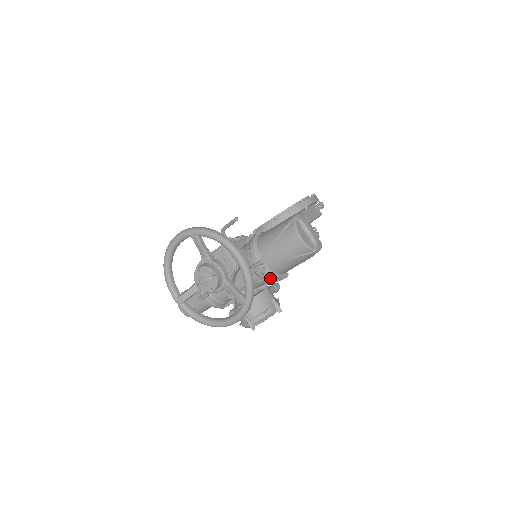
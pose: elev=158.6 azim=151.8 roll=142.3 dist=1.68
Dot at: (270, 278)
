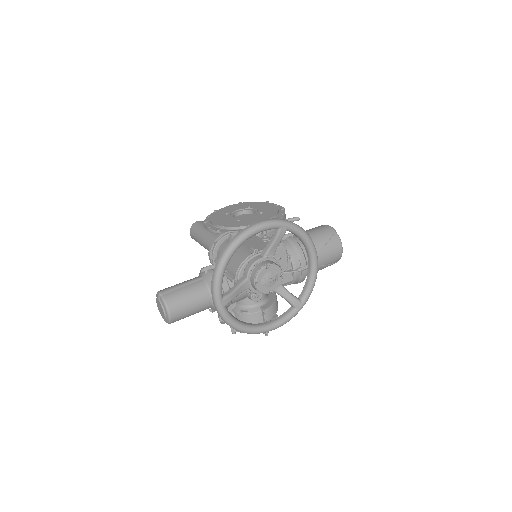
Dot at: (300, 282)
